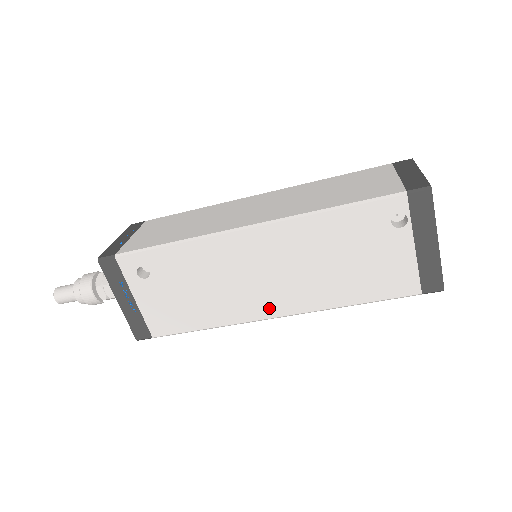
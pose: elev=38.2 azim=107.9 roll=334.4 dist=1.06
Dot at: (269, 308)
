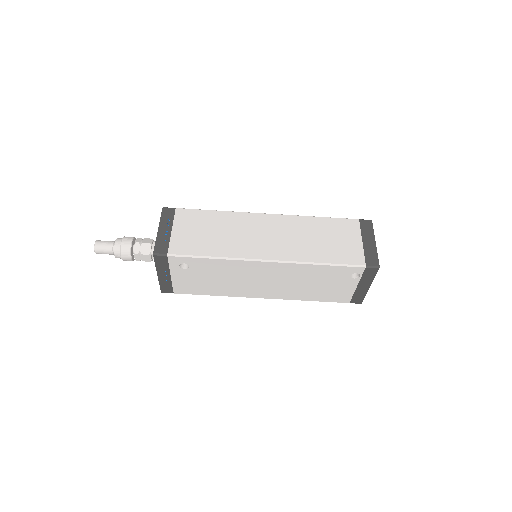
Dot at: (259, 294)
